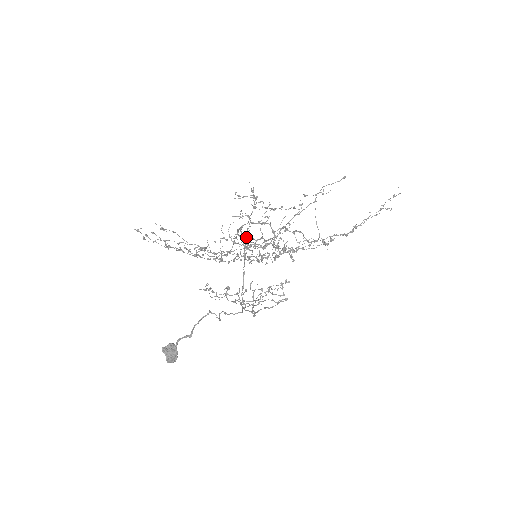
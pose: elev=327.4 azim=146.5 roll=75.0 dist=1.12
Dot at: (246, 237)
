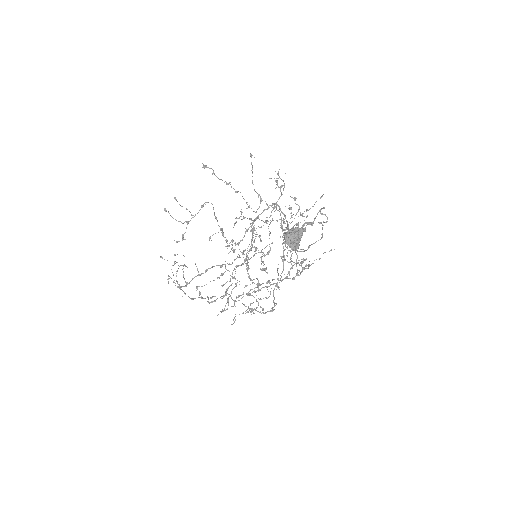
Dot at: occluded
